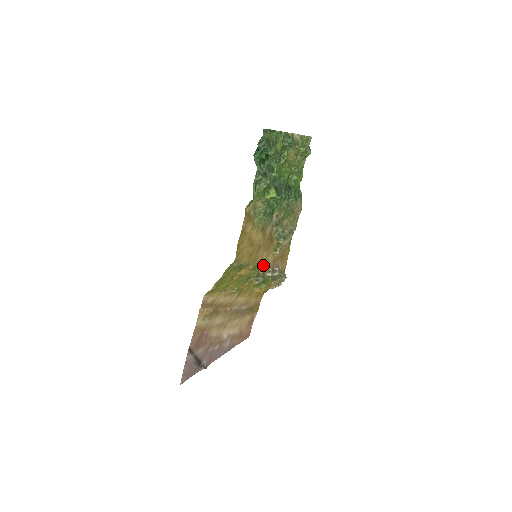
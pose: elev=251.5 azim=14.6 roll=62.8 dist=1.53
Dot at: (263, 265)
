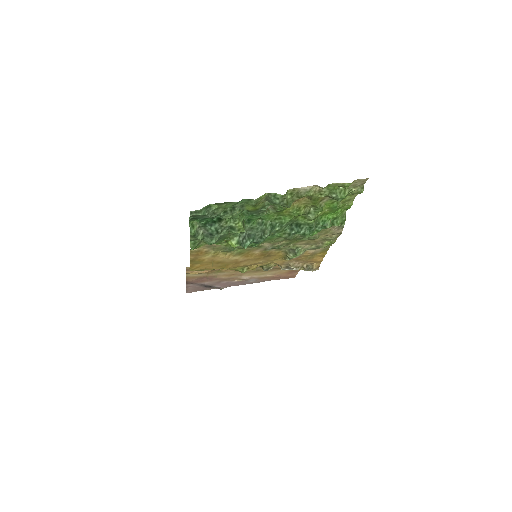
Dot at: (265, 264)
